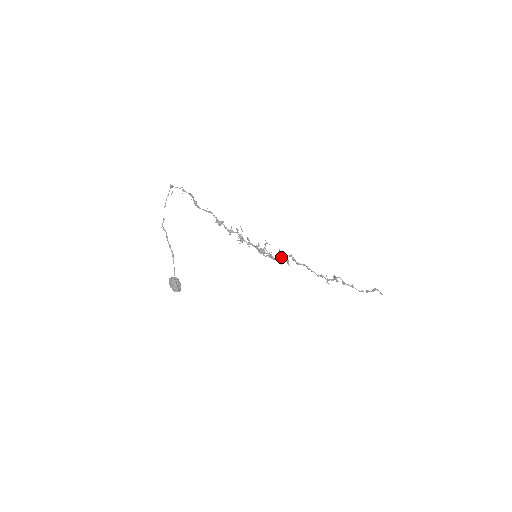
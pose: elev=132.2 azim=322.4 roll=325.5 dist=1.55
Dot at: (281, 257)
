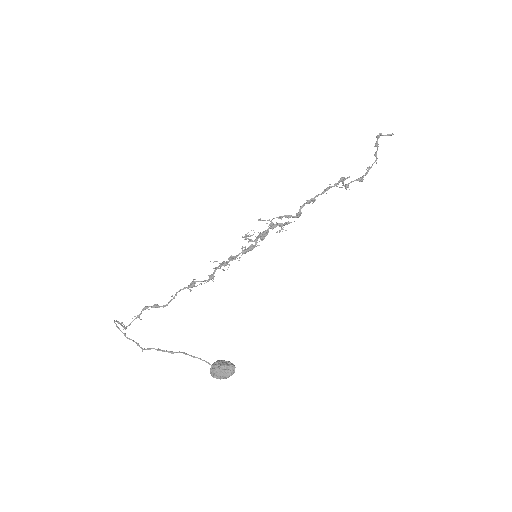
Dot at: (272, 225)
